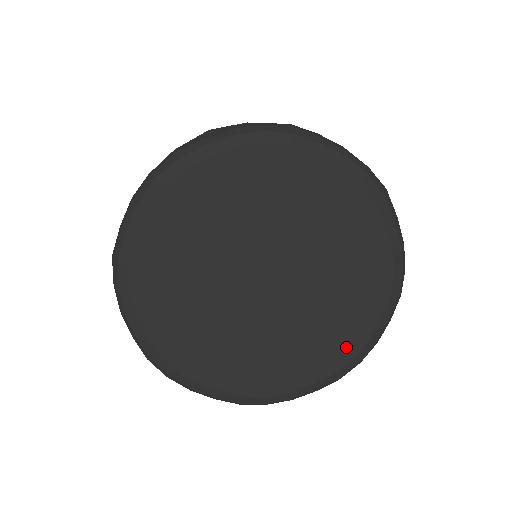
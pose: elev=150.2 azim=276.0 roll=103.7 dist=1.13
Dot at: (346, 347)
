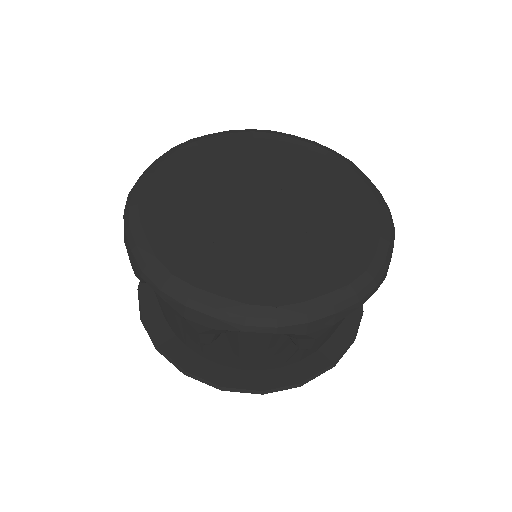
Dot at: (354, 259)
